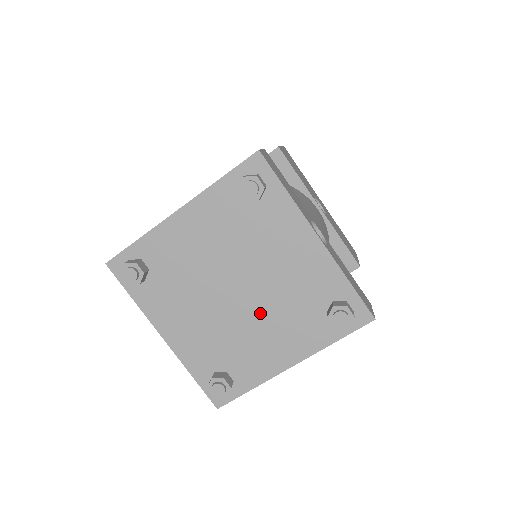
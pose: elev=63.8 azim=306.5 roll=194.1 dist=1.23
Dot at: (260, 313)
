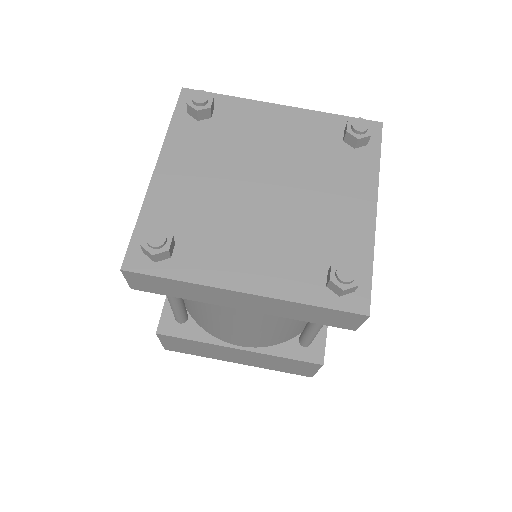
Dot at: (266, 222)
